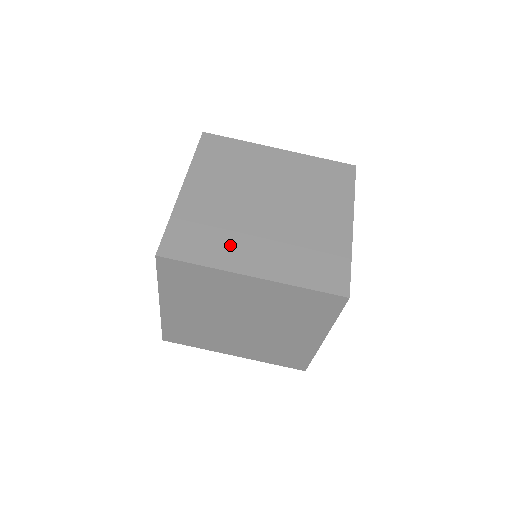
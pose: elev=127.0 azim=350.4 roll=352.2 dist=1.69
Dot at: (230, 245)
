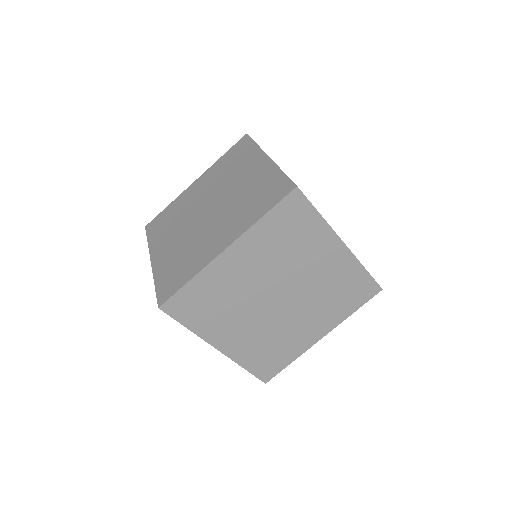
Dot at: occluded
